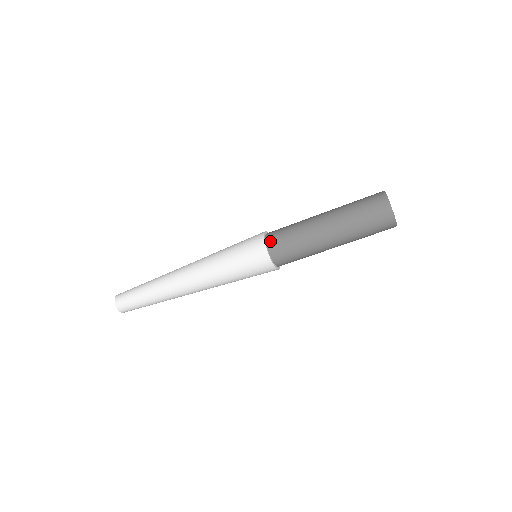
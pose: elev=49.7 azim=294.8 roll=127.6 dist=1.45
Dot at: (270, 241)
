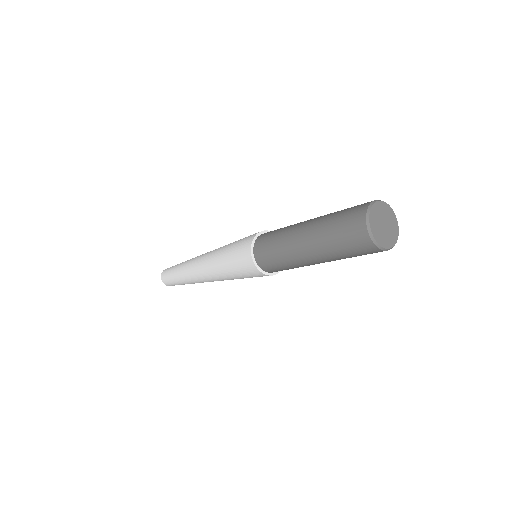
Dot at: (258, 259)
